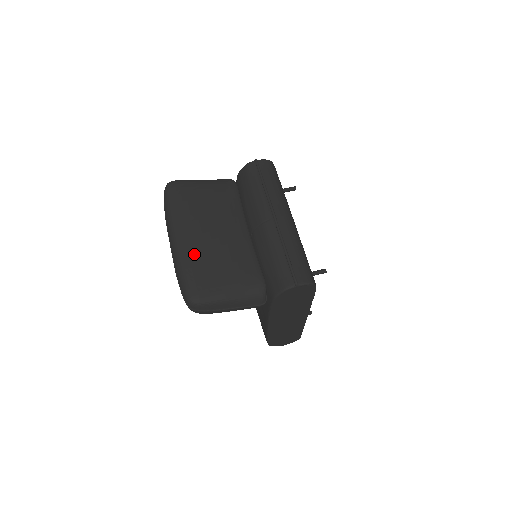
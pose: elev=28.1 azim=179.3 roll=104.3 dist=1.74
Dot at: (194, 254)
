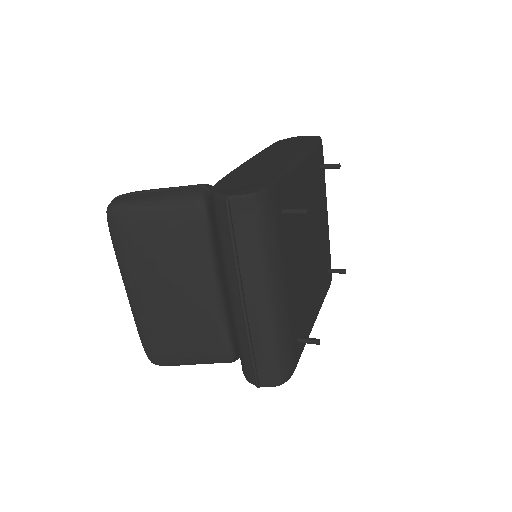
Dot at: (148, 319)
